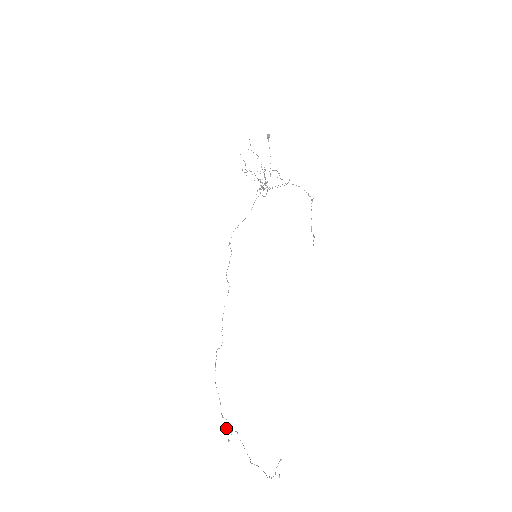
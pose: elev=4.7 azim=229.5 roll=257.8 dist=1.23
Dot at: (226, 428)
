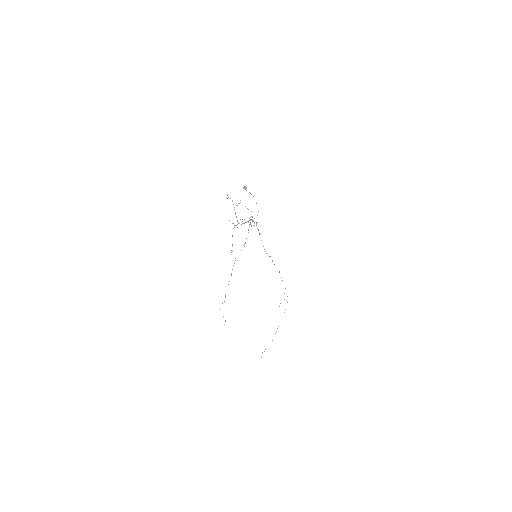
Dot at: (284, 293)
